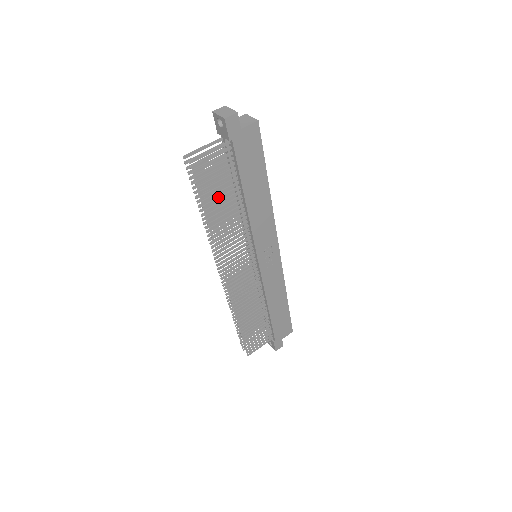
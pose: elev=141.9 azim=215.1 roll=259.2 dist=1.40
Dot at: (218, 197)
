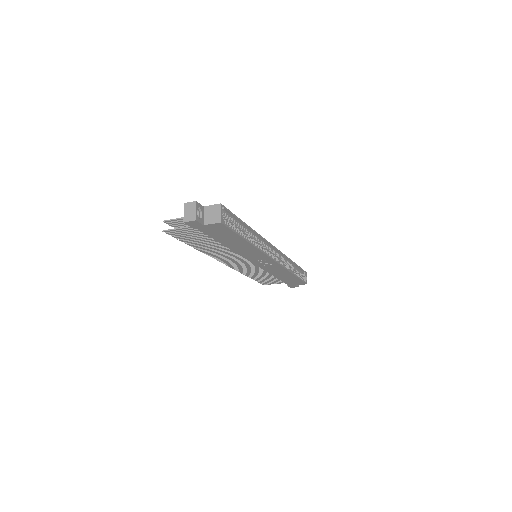
Dot at: (200, 241)
